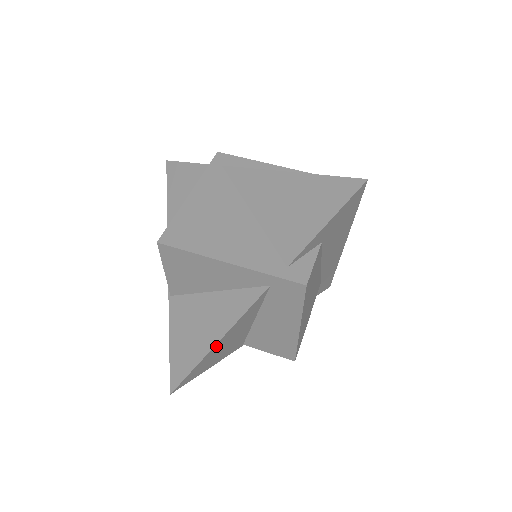
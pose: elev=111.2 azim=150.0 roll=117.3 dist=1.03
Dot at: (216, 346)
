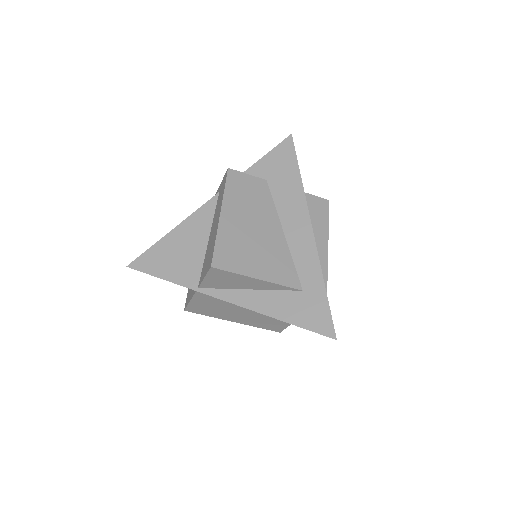
Dot at: (172, 235)
